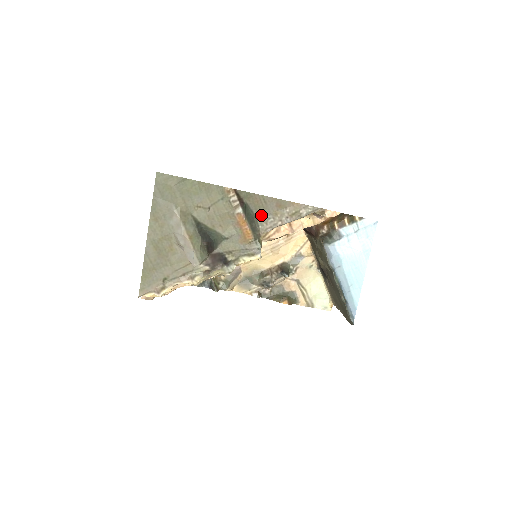
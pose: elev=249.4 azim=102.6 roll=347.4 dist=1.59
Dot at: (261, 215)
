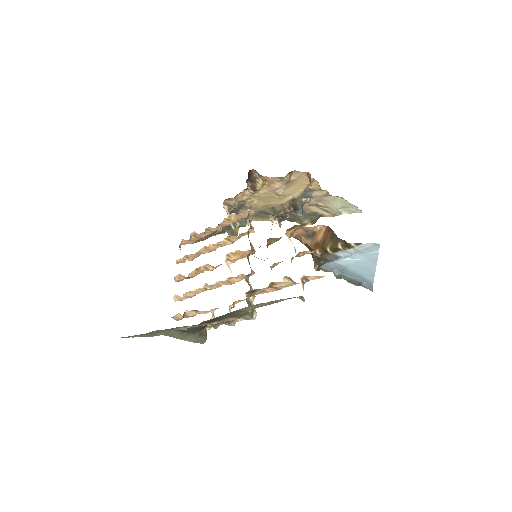
Dot at: occluded
